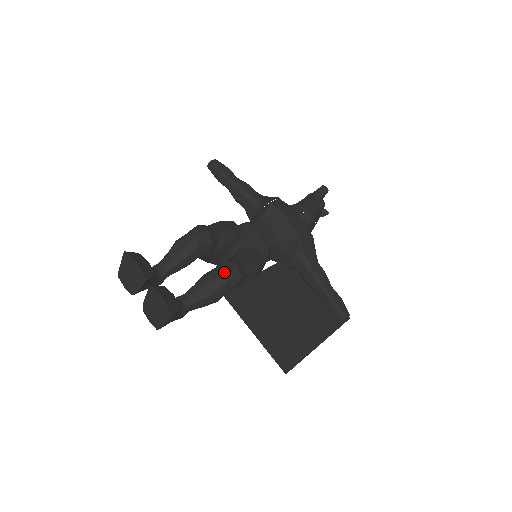
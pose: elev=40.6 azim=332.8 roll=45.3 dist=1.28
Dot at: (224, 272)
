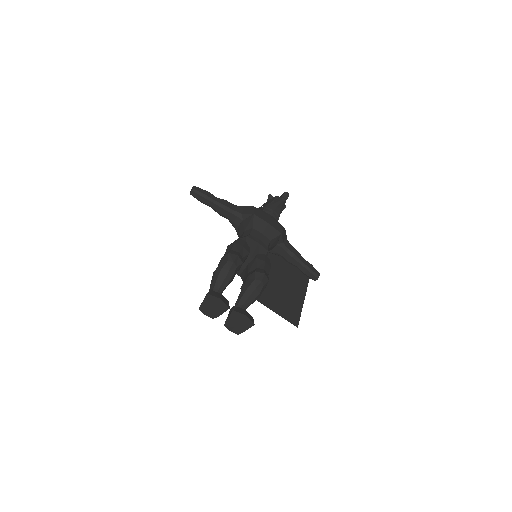
Dot at: (261, 281)
